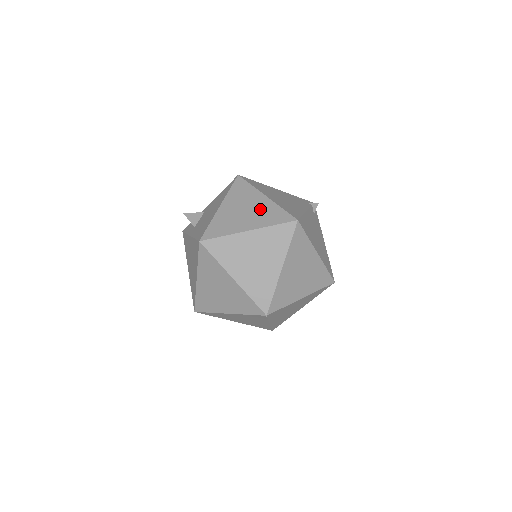
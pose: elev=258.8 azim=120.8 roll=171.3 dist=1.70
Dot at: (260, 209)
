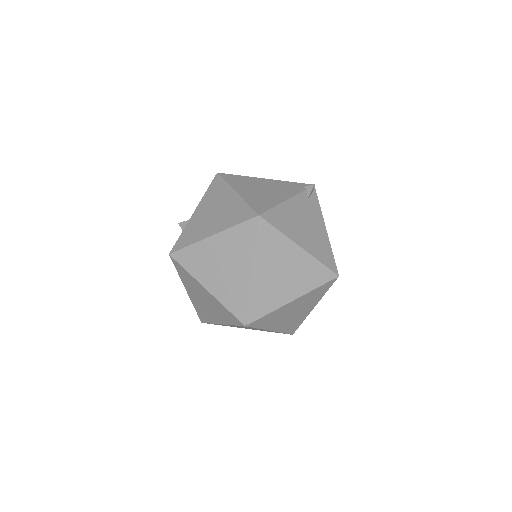
Dot at: (227, 208)
